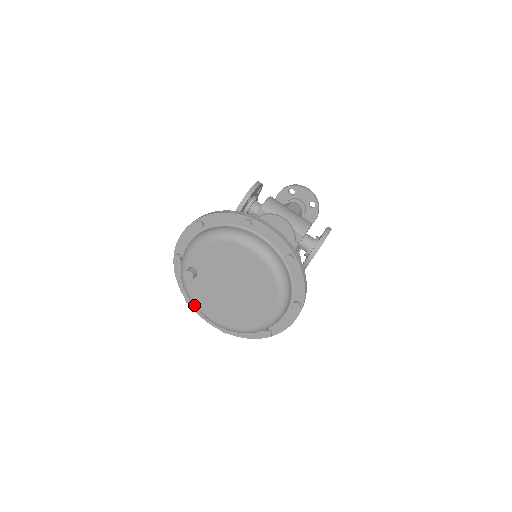
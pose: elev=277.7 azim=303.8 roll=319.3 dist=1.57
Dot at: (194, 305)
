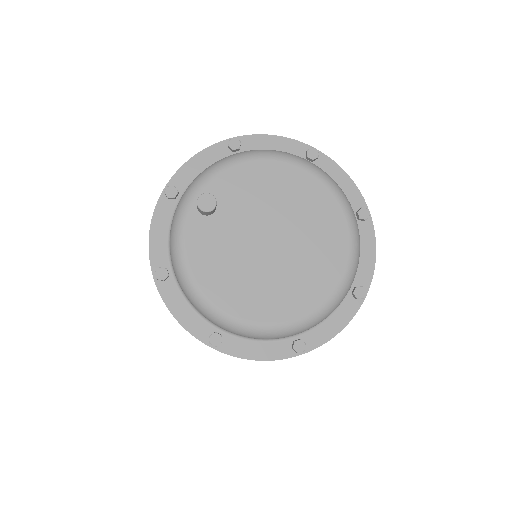
Dot at: (184, 271)
